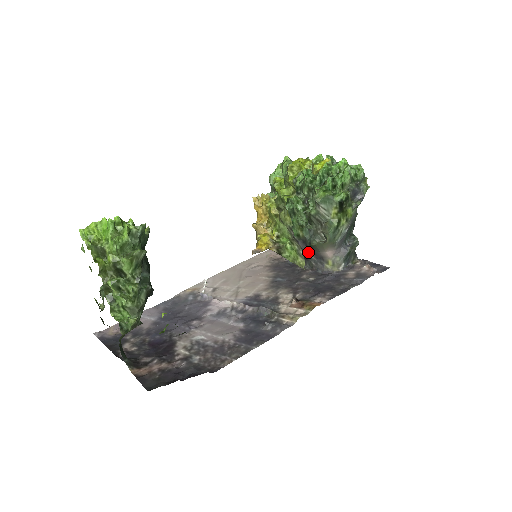
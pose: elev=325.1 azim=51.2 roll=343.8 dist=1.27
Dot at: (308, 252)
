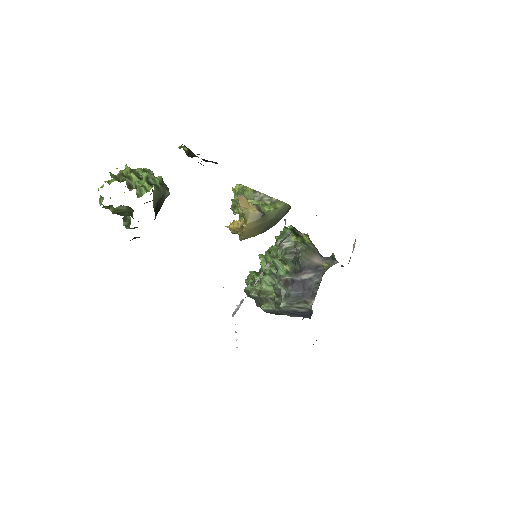
Dot at: (305, 275)
